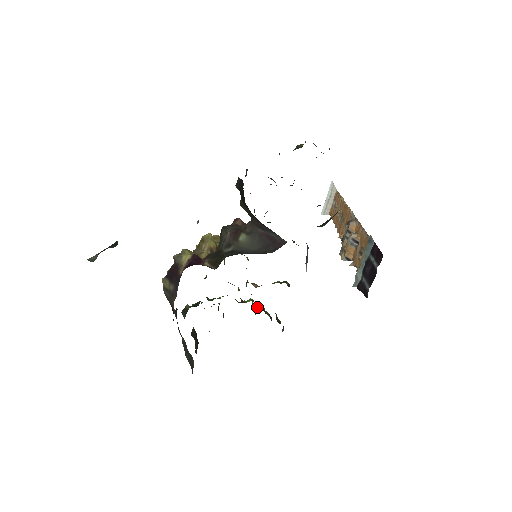
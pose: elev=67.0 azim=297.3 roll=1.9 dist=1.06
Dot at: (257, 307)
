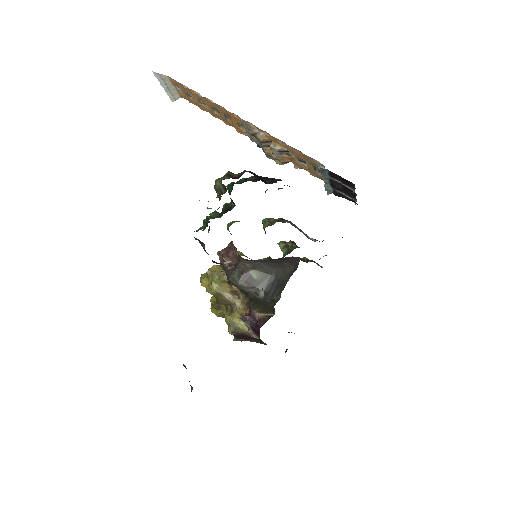
Dot at: occluded
